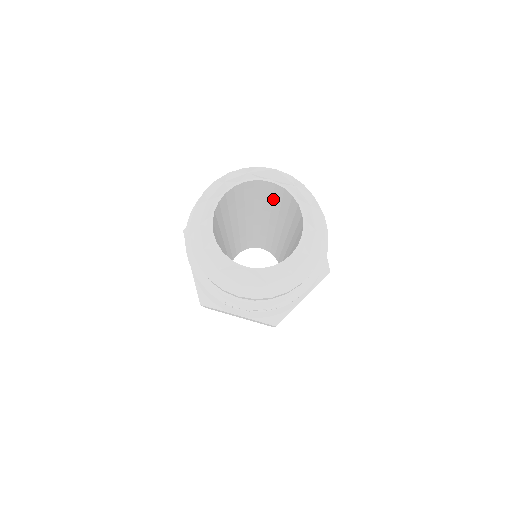
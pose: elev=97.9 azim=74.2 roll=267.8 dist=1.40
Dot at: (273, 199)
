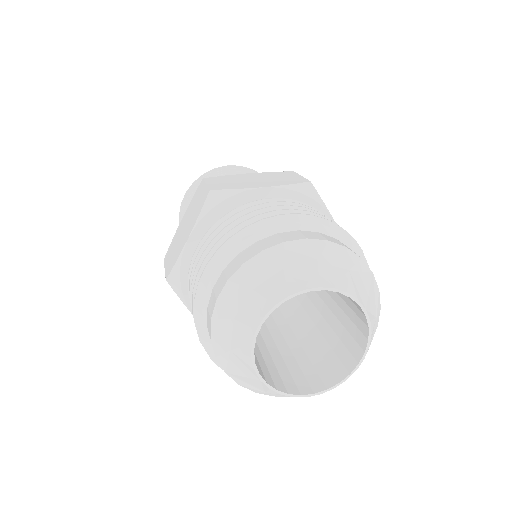
Dot at: occluded
